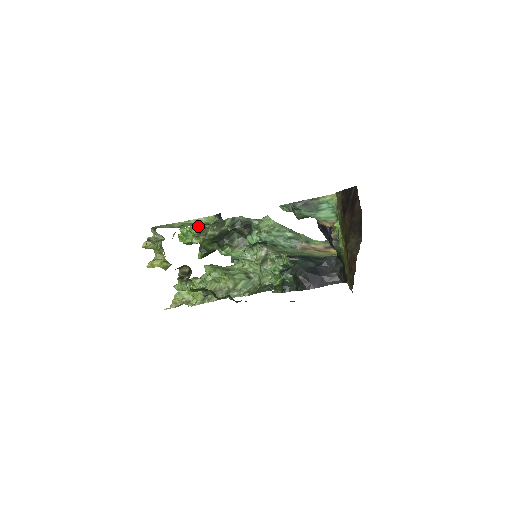
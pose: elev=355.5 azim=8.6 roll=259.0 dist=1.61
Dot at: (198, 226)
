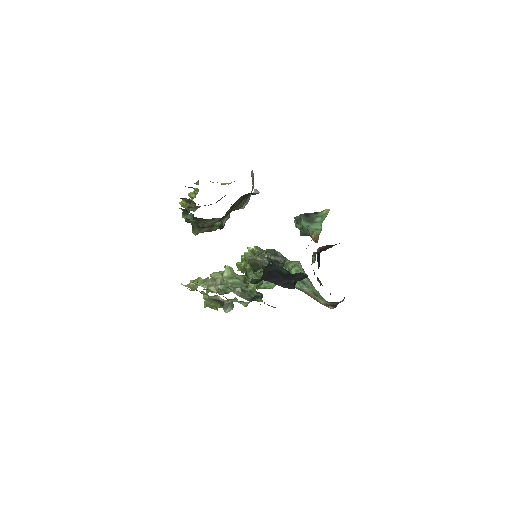
Dot at: (250, 249)
